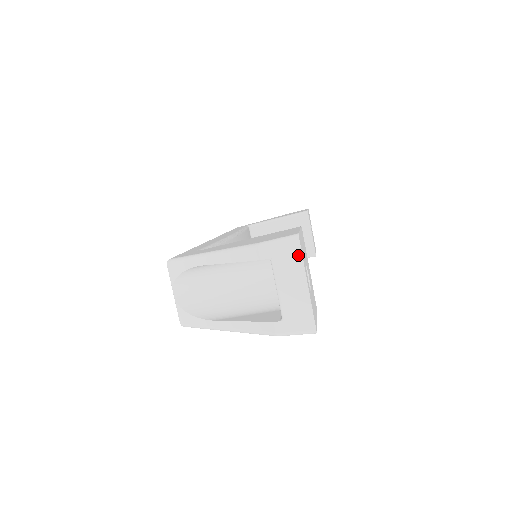
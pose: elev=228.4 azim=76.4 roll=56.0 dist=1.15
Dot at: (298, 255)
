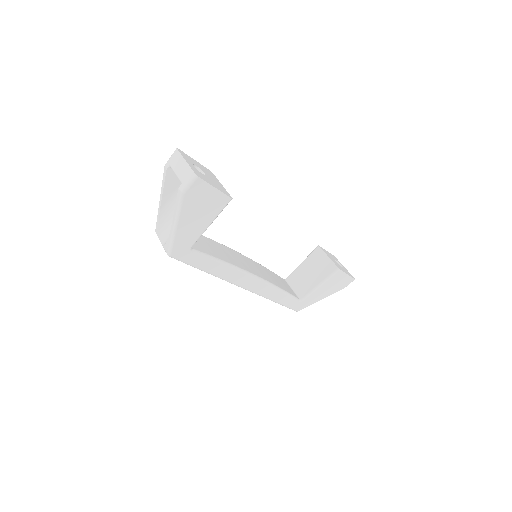
Dot at: (178, 154)
